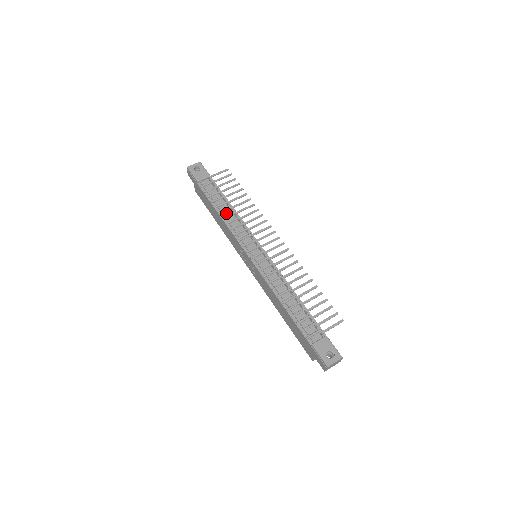
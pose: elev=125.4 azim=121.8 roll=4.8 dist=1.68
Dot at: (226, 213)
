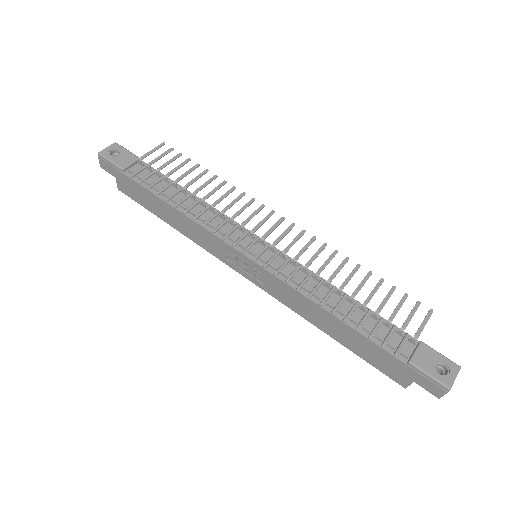
Dot at: (186, 204)
